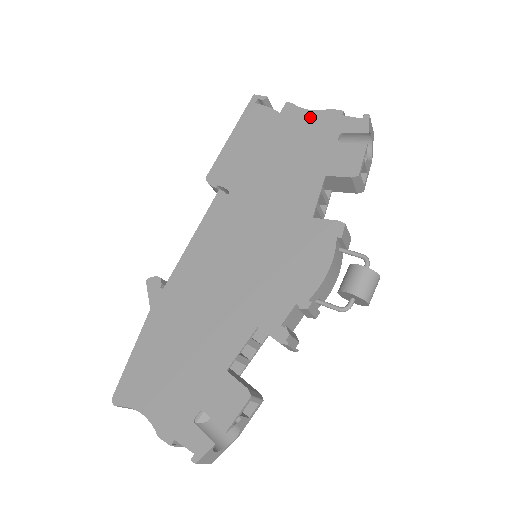
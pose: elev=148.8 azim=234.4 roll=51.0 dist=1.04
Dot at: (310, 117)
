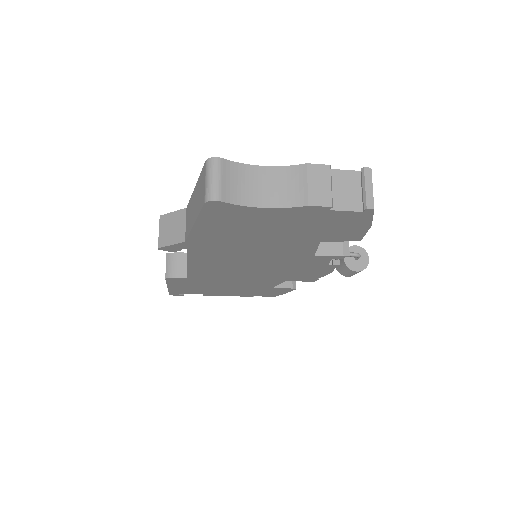
Dot at: occluded
